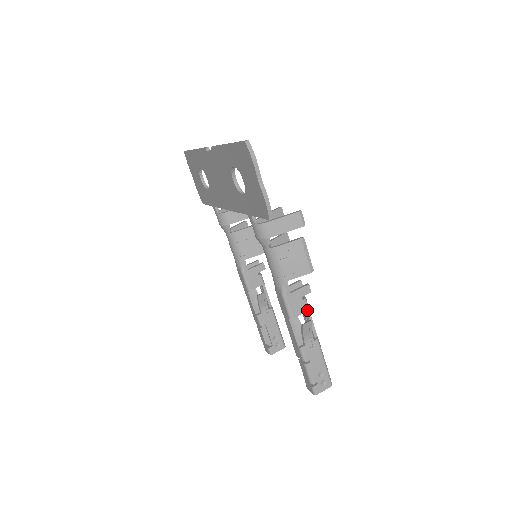
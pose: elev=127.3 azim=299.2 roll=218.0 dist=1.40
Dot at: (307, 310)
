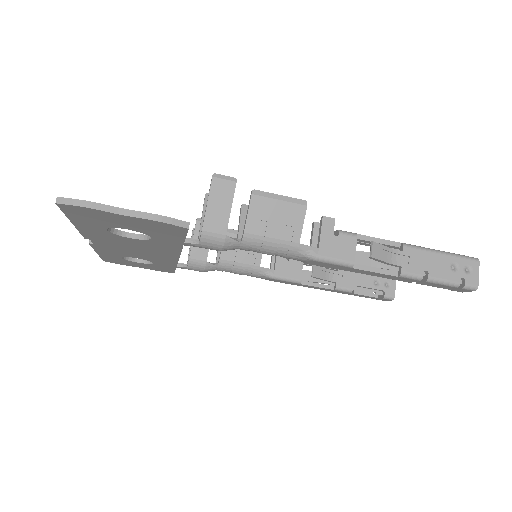
Dot at: (355, 238)
